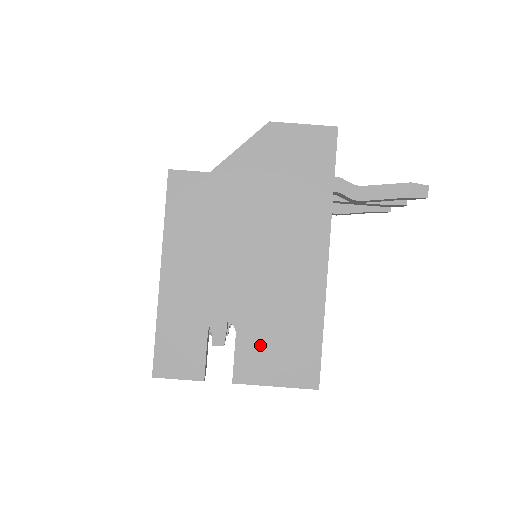
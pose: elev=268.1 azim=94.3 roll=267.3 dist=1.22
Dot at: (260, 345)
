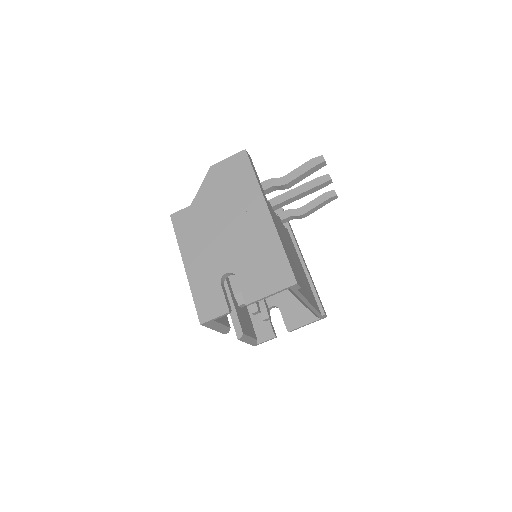
Dot at: (252, 276)
